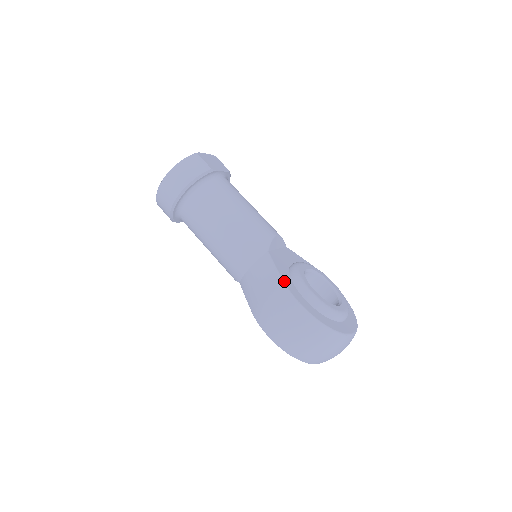
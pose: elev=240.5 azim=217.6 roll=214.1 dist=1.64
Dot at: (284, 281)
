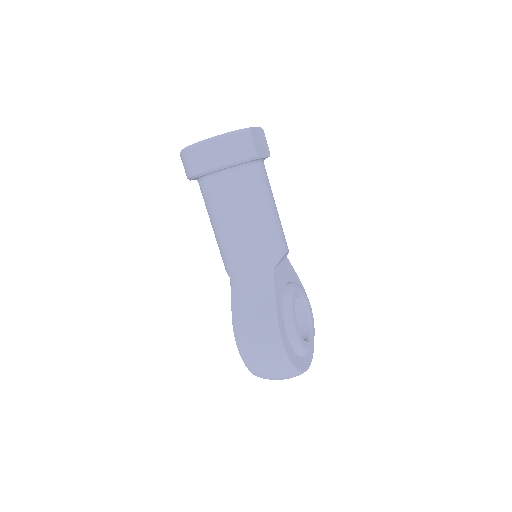
Dot at: (277, 313)
